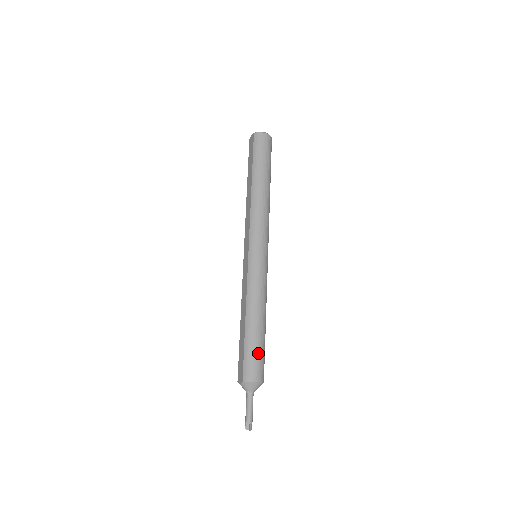
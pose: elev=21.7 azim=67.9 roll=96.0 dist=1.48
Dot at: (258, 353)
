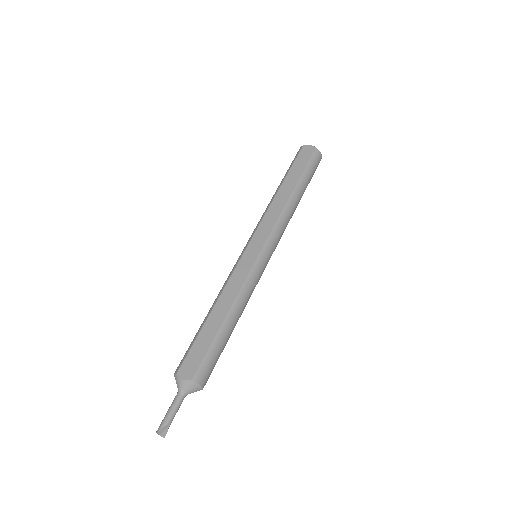
Dot at: (218, 358)
